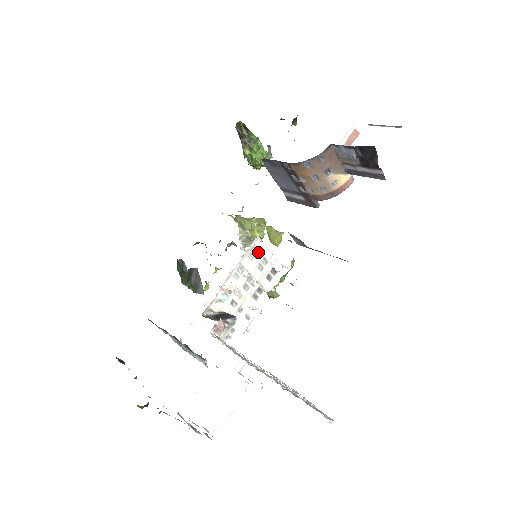
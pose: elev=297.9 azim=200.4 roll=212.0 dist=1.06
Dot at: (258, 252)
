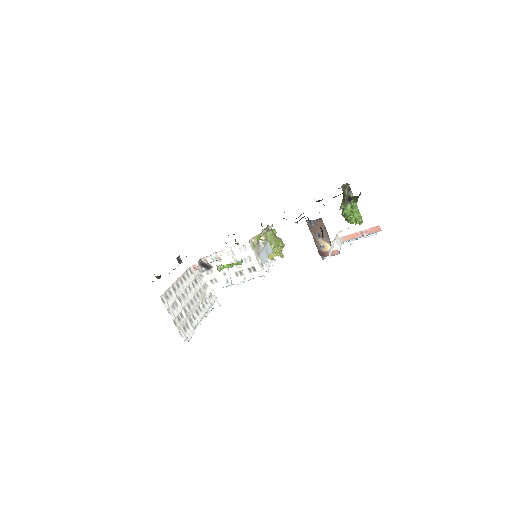
Dot at: (246, 251)
